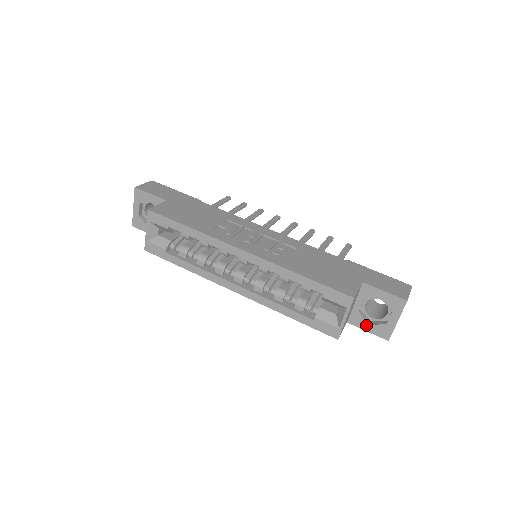
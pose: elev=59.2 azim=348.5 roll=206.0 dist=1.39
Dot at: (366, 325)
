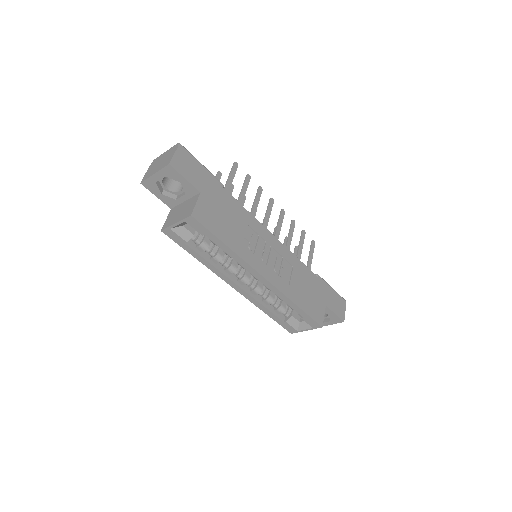
Dot at: occluded
